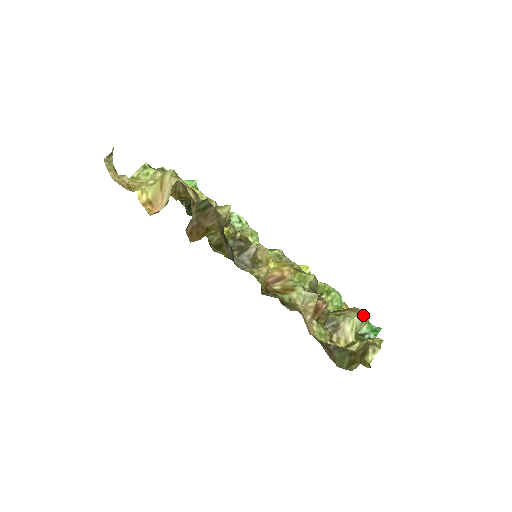
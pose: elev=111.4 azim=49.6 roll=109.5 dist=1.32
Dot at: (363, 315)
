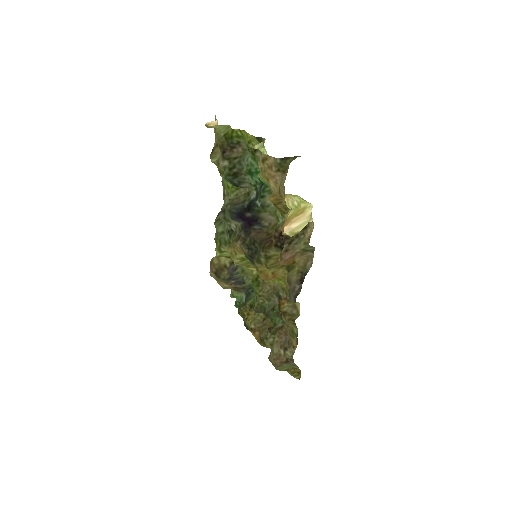
Dot at: occluded
